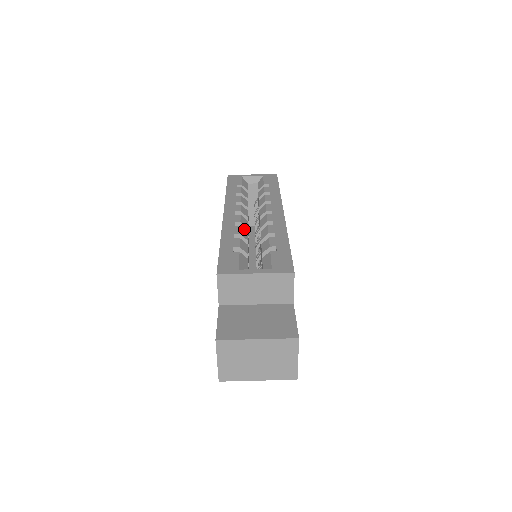
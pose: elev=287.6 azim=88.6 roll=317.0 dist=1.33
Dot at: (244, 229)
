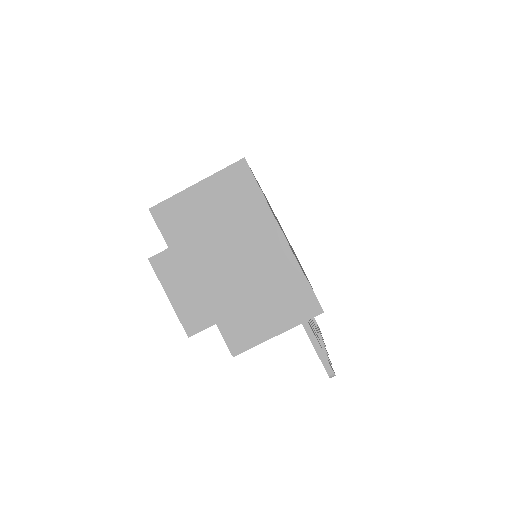
Dot at: occluded
